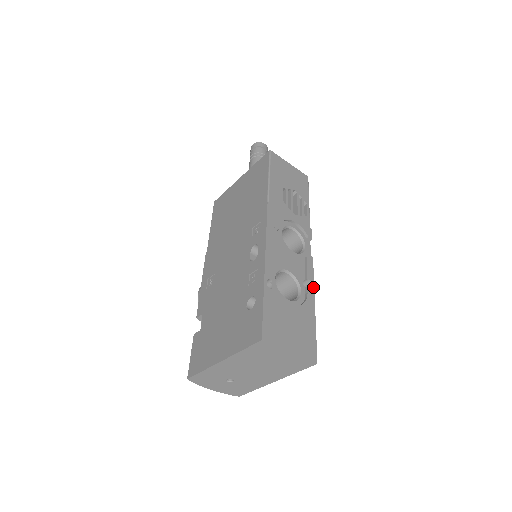
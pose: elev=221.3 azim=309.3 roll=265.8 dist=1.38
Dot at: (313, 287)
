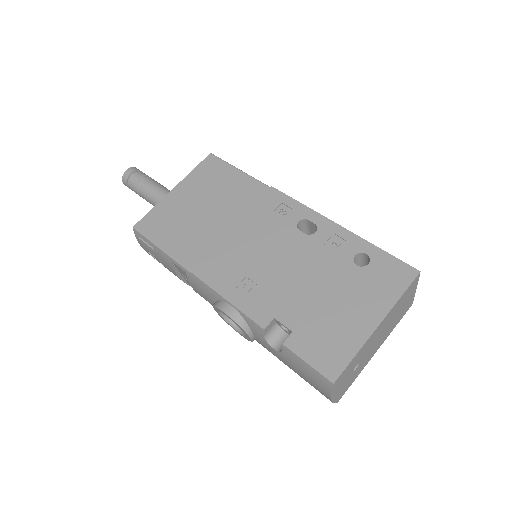
Dot at: occluded
